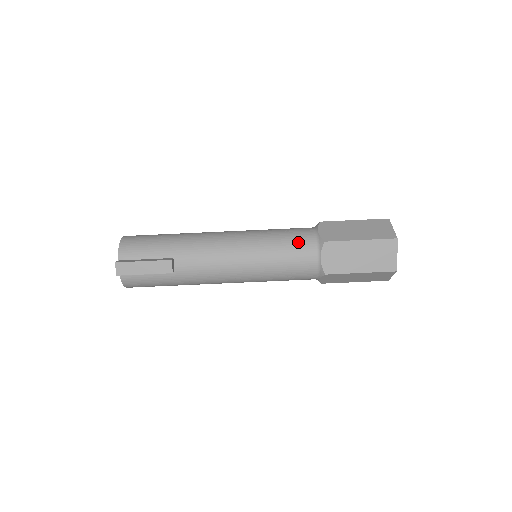
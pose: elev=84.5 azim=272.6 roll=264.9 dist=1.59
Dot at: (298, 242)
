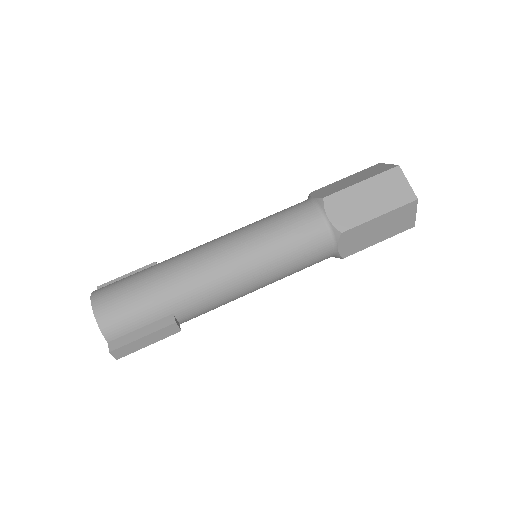
Dot at: (310, 240)
